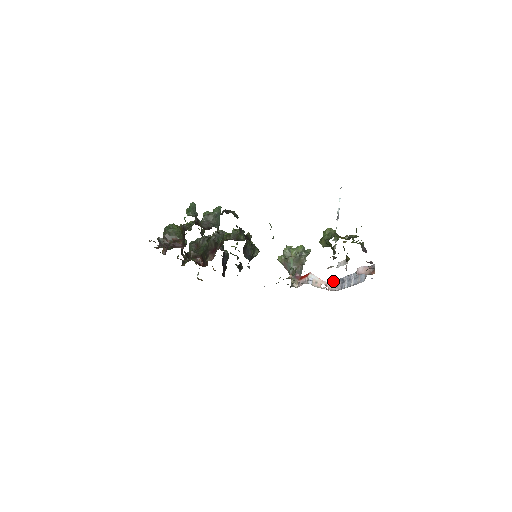
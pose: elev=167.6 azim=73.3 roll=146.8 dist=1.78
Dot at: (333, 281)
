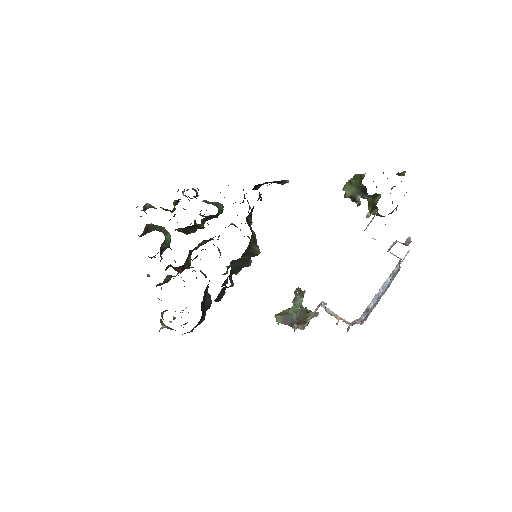
Dot at: occluded
